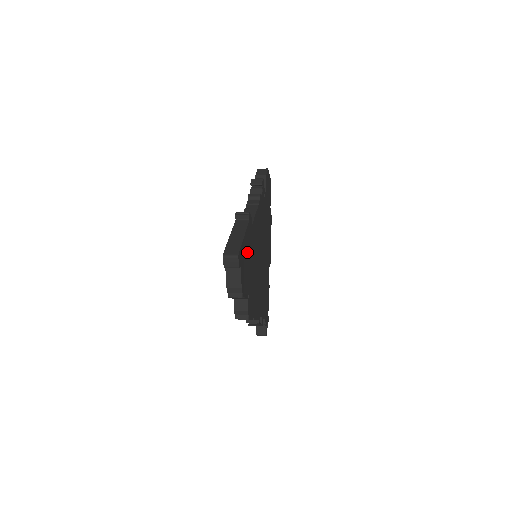
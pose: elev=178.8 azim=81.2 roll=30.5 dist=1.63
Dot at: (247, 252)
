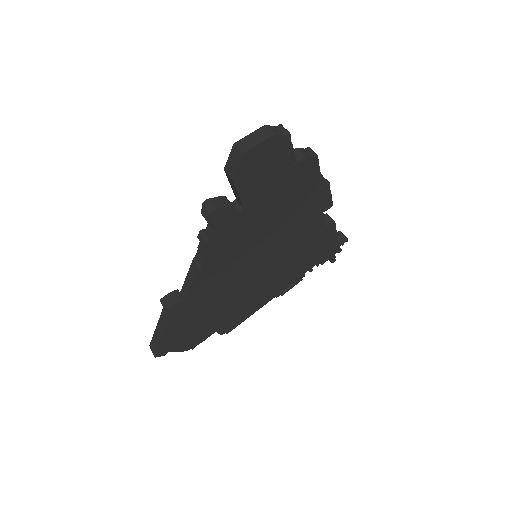
Dot at: (184, 327)
